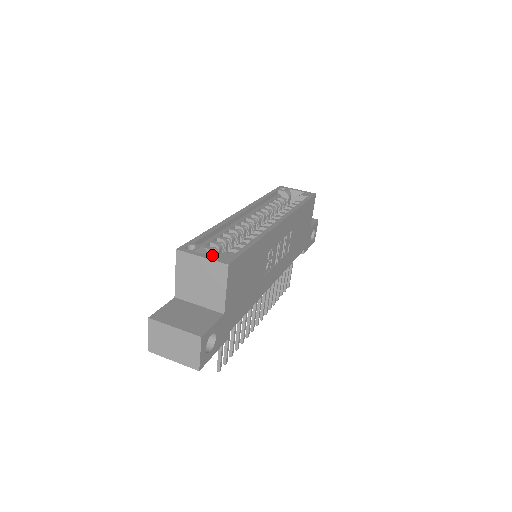
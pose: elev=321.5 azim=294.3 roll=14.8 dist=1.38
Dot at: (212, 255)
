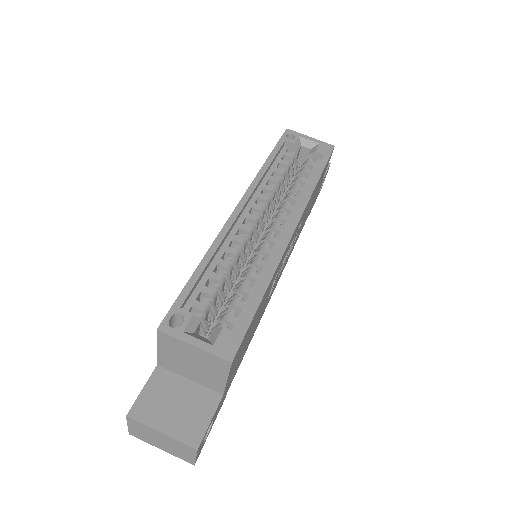
Dot at: (205, 316)
